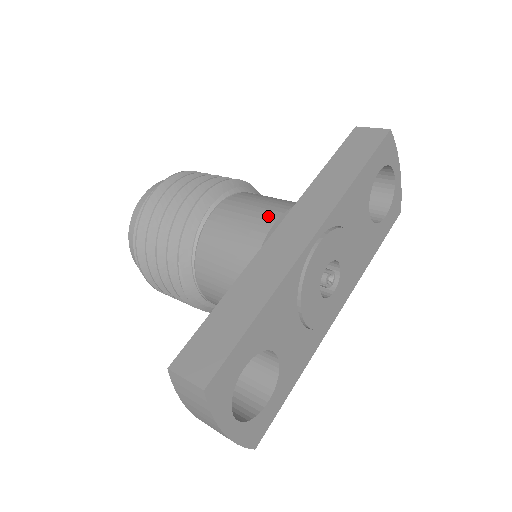
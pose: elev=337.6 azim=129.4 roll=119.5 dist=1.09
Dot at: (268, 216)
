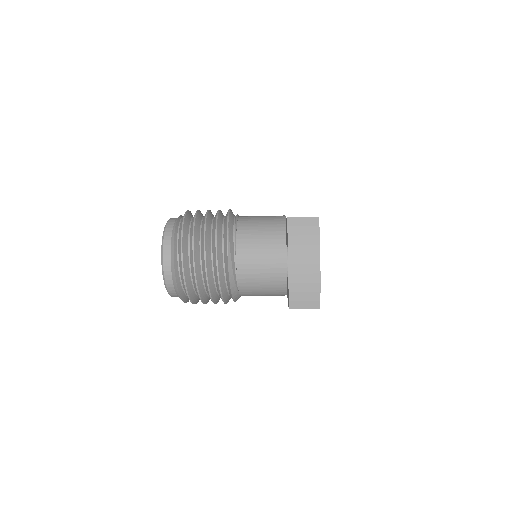
Dot at: occluded
